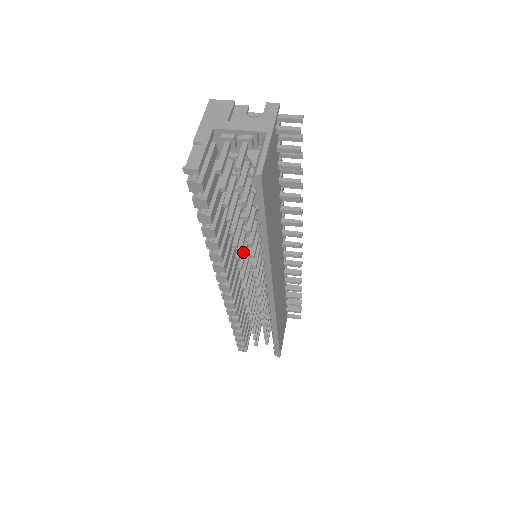
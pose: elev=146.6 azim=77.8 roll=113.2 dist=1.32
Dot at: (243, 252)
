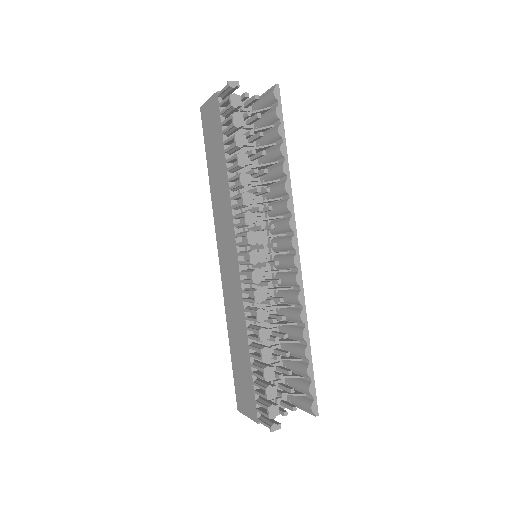
Dot at: (254, 227)
